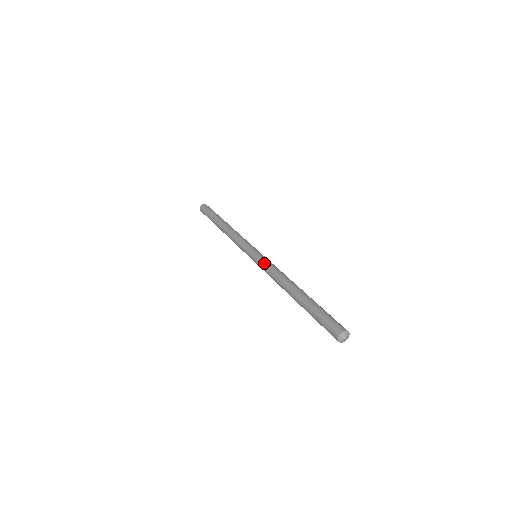
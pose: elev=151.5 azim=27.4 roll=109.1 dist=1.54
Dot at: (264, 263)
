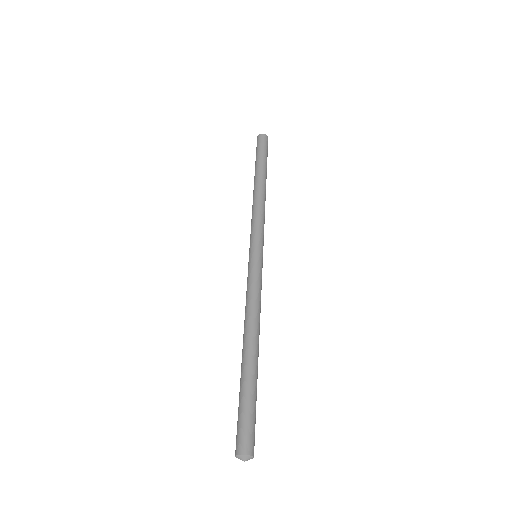
Dot at: (255, 277)
